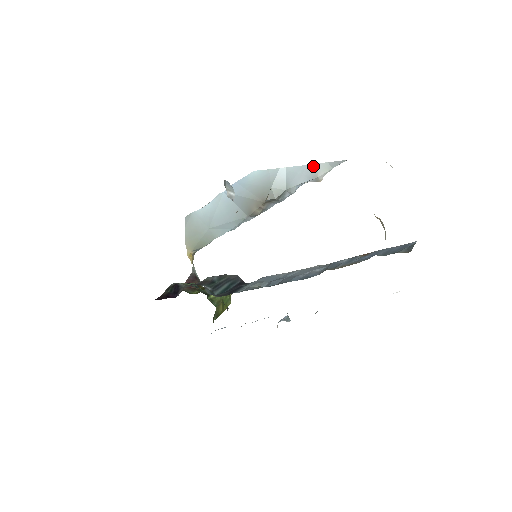
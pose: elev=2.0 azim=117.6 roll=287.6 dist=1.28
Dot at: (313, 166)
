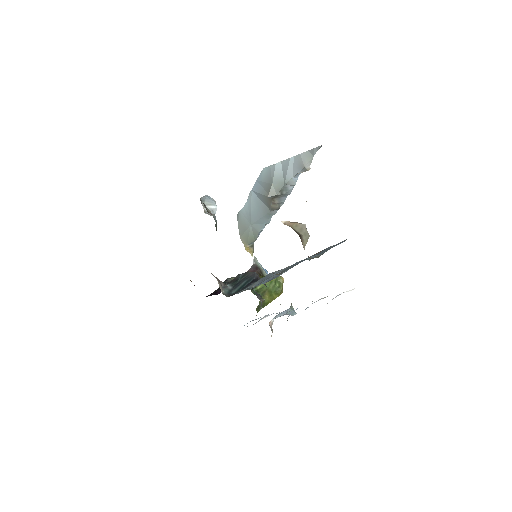
Dot at: (298, 157)
